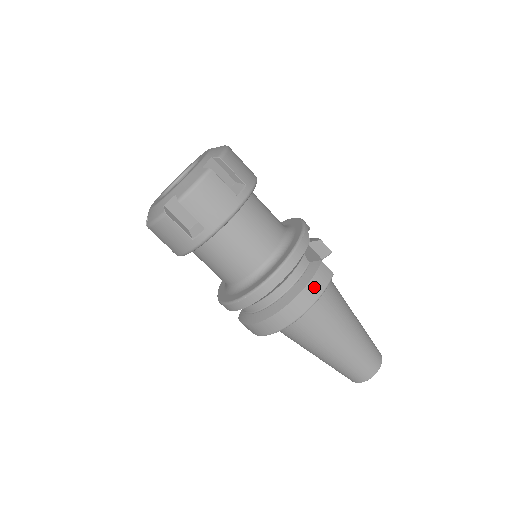
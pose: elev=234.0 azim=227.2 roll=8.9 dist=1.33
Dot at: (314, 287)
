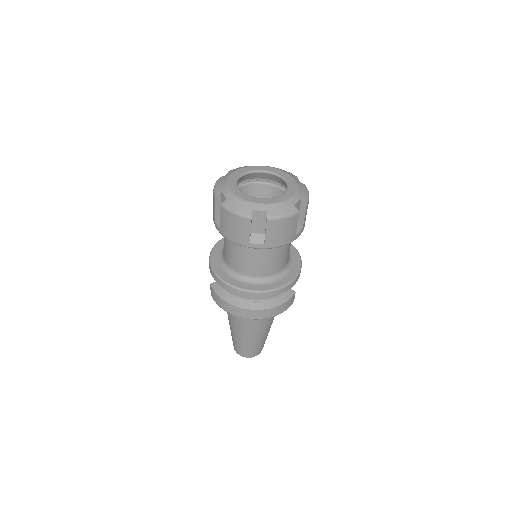
Dot at: (283, 307)
